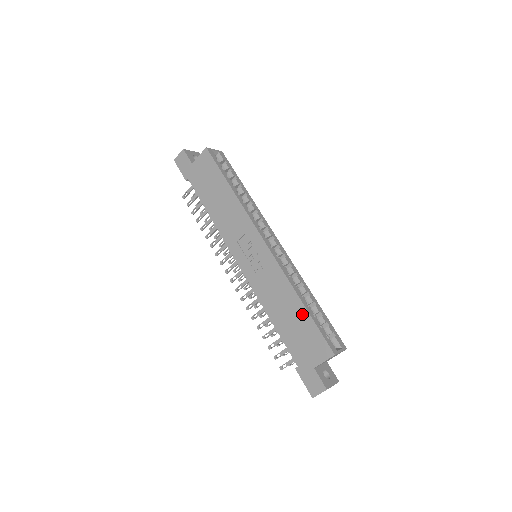
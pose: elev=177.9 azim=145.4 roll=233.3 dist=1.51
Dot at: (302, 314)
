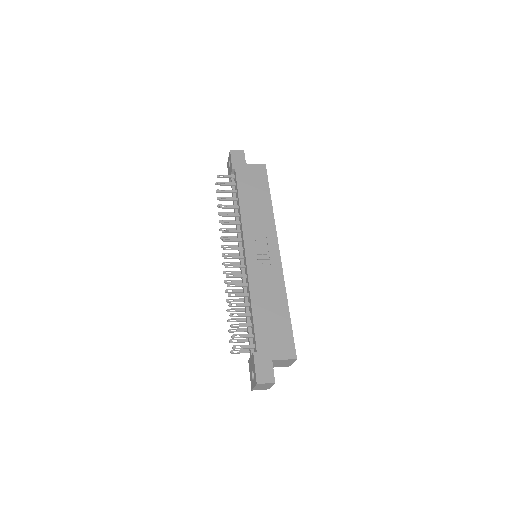
Dot at: (284, 315)
